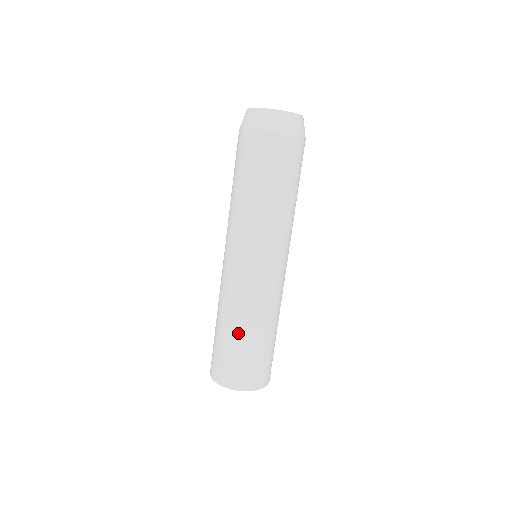
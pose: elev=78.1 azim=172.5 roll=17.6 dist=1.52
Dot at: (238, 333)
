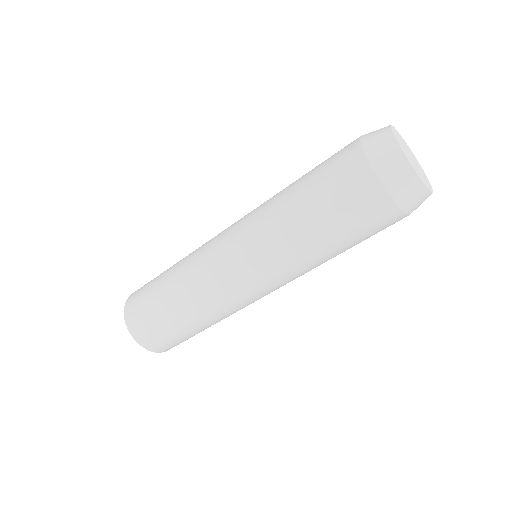
Dot at: (170, 295)
